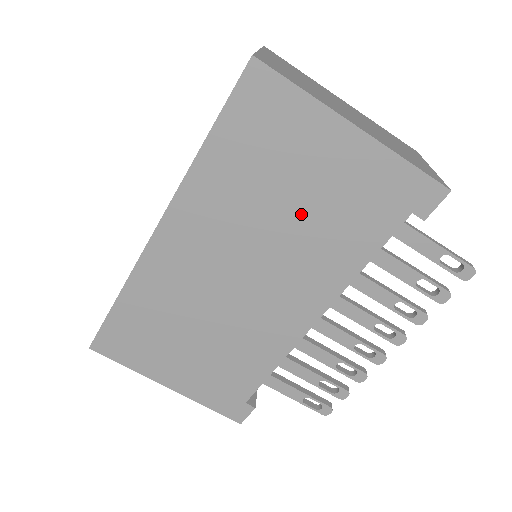
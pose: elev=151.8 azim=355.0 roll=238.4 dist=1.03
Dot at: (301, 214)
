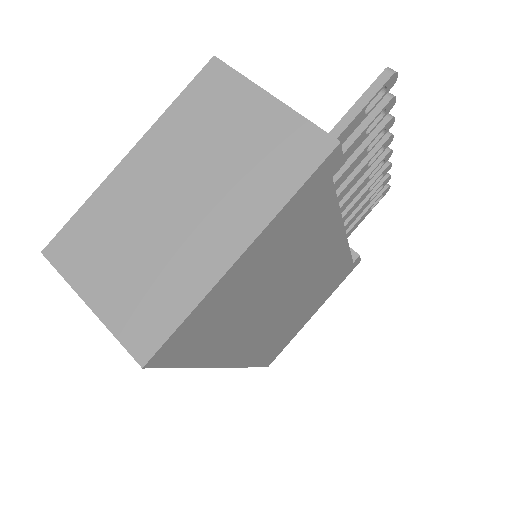
Dot at: (276, 274)
